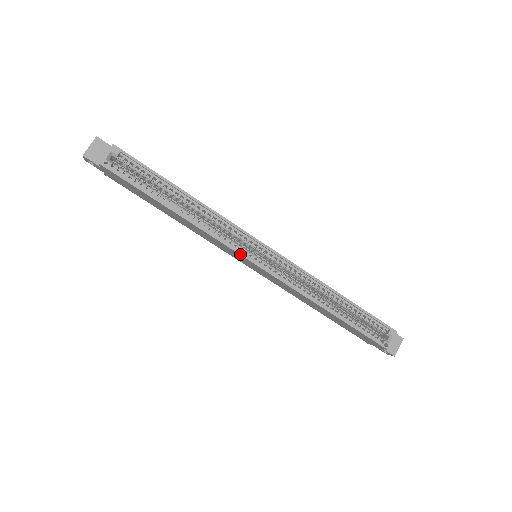
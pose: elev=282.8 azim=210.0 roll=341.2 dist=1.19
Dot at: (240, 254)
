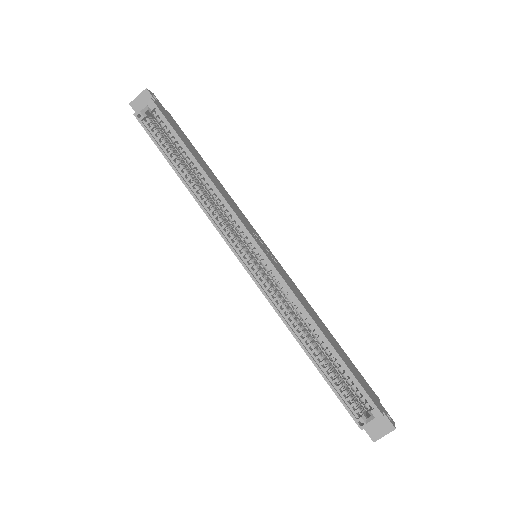
Dot at: (229, 247)
